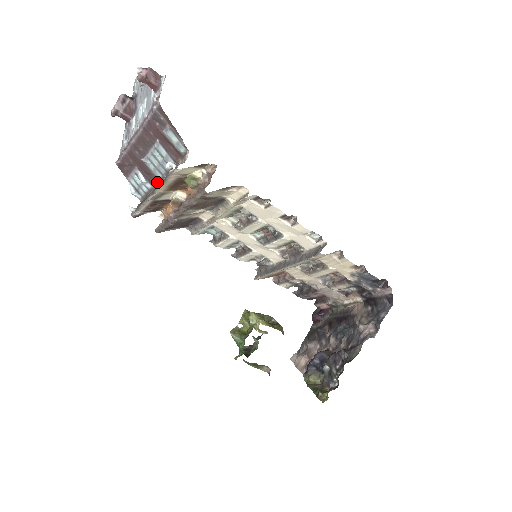
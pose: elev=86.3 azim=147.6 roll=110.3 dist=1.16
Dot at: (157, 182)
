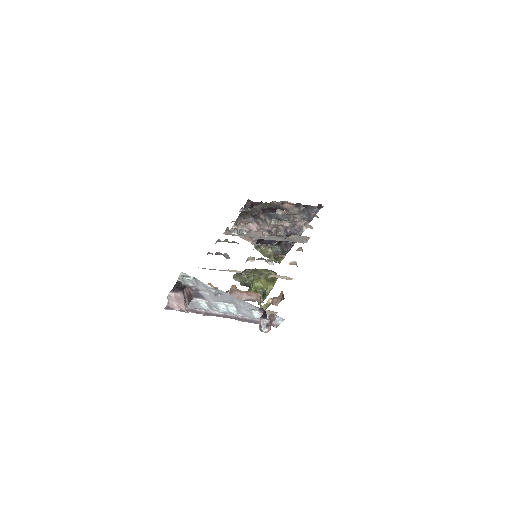
Dot at: occluded
